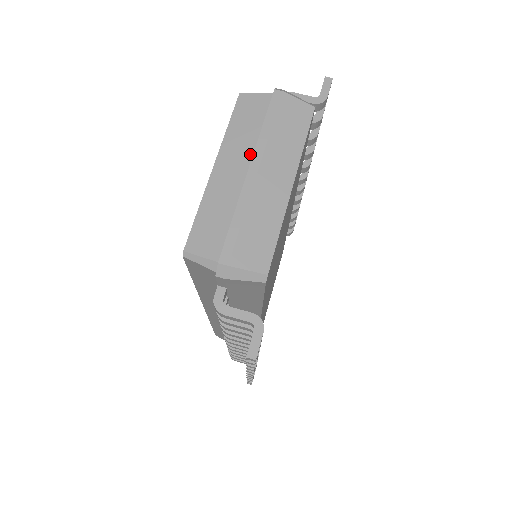
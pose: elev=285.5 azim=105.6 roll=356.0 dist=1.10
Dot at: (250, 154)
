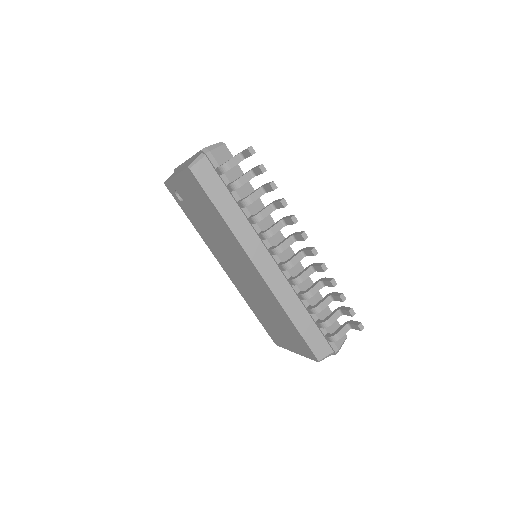
Dot at: occluded
